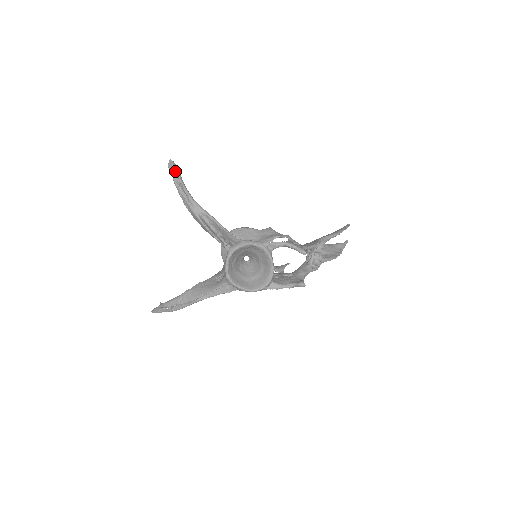
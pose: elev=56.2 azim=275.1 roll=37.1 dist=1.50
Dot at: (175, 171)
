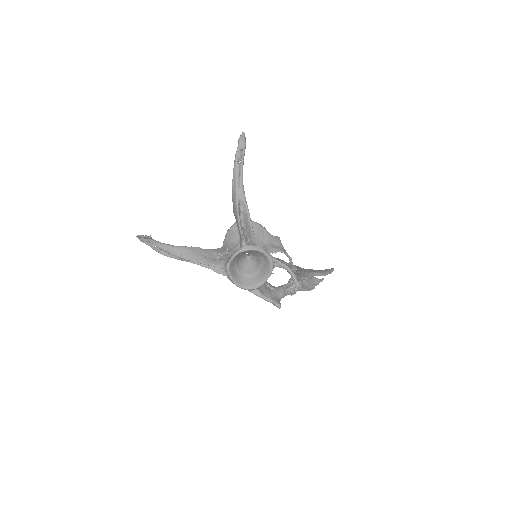
Dot at: (242, 147)
